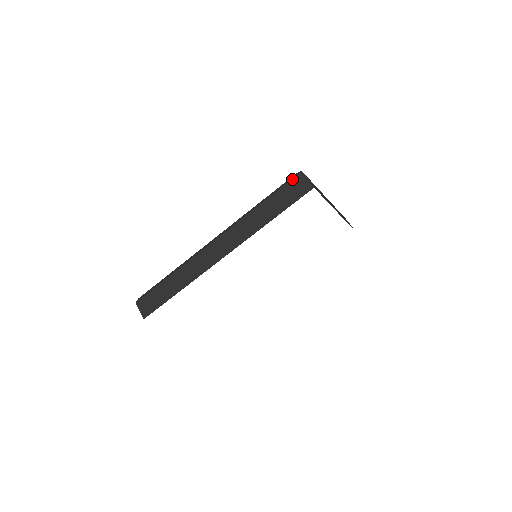
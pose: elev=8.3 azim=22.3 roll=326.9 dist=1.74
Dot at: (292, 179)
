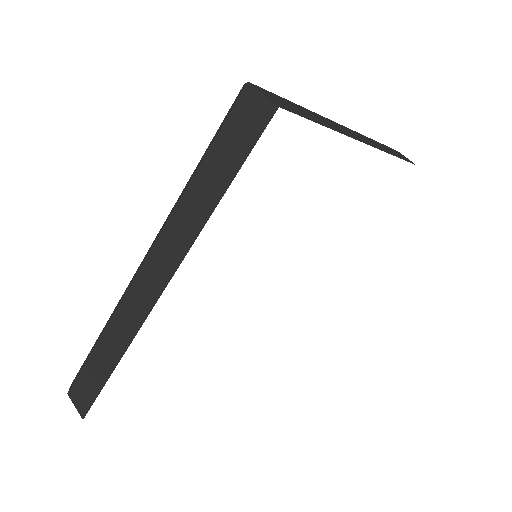
Dot at: occluded
